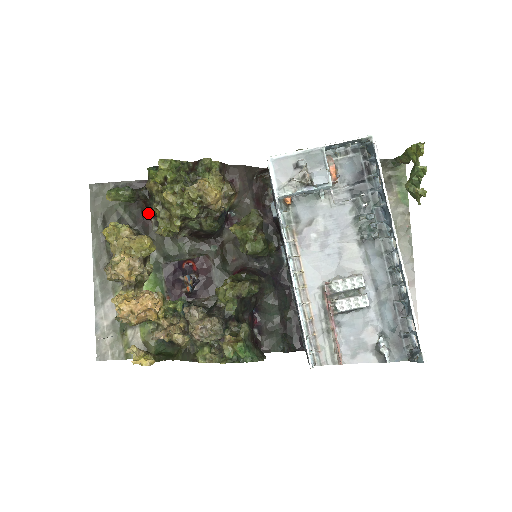
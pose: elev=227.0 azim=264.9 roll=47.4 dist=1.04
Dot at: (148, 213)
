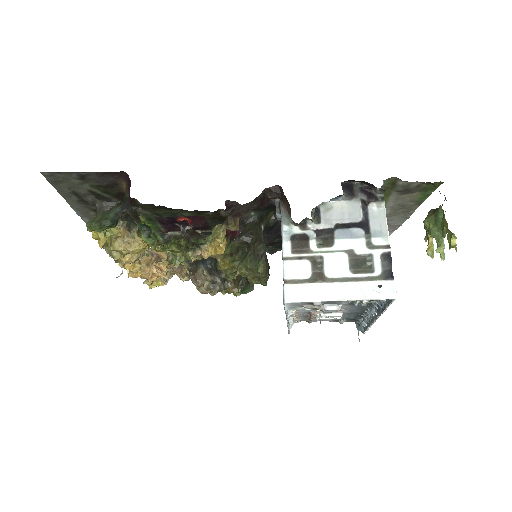
Dot at: occluded
